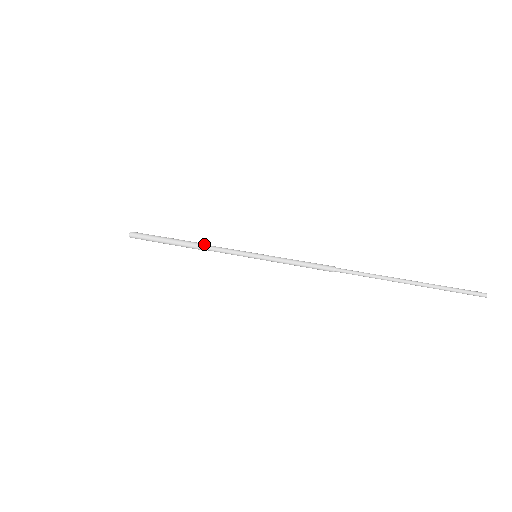
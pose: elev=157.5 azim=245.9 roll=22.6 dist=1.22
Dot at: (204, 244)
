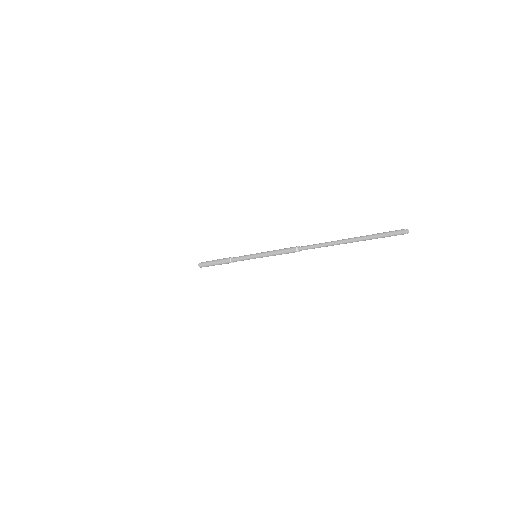
Dot at: (230, 257)
